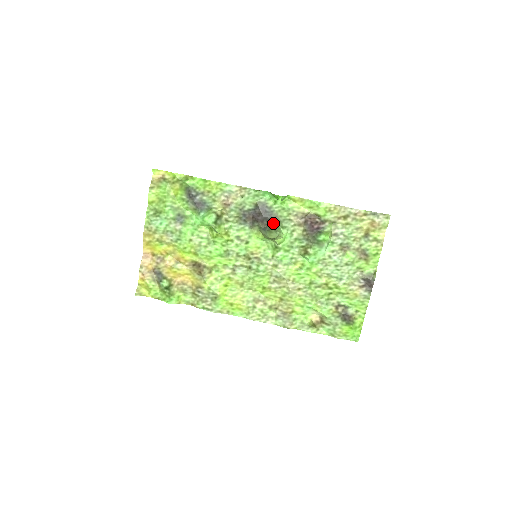
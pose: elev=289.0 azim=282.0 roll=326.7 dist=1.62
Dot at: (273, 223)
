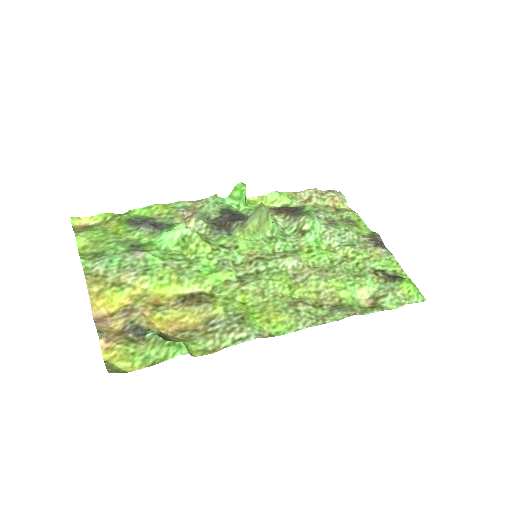
Dot at: occluded
